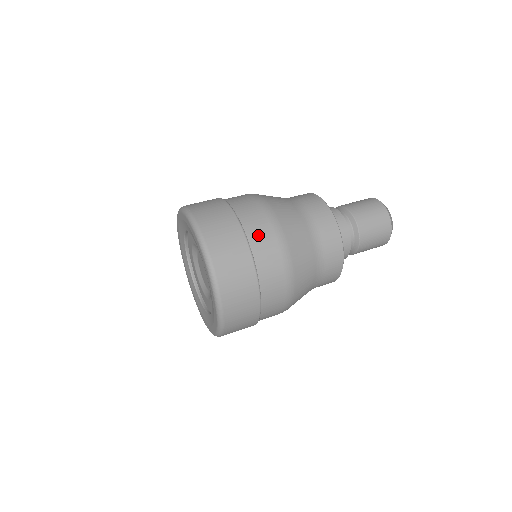
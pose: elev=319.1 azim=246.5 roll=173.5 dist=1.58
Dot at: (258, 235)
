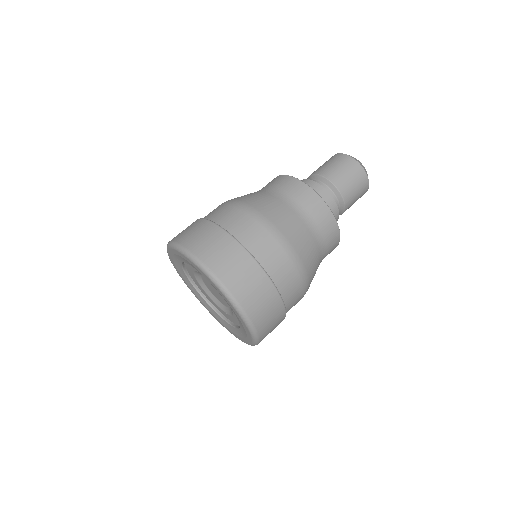
Dot at: (282, 275)
